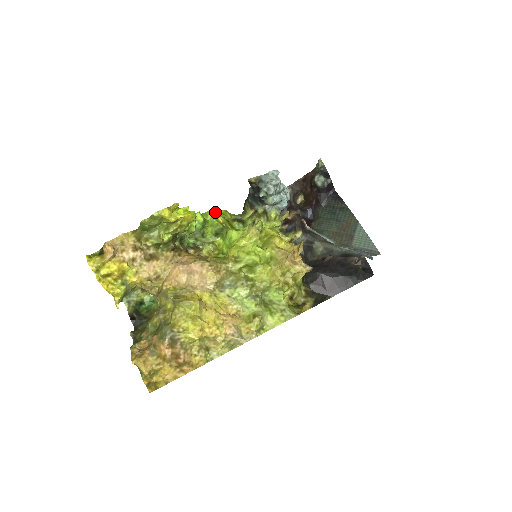
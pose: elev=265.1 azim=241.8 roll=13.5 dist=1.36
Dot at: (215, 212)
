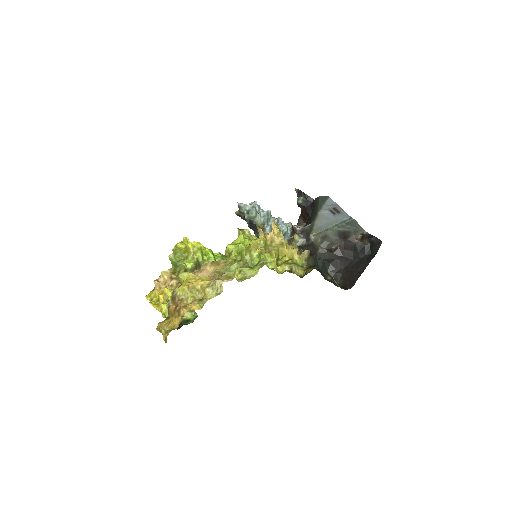
Dot at: occluded
